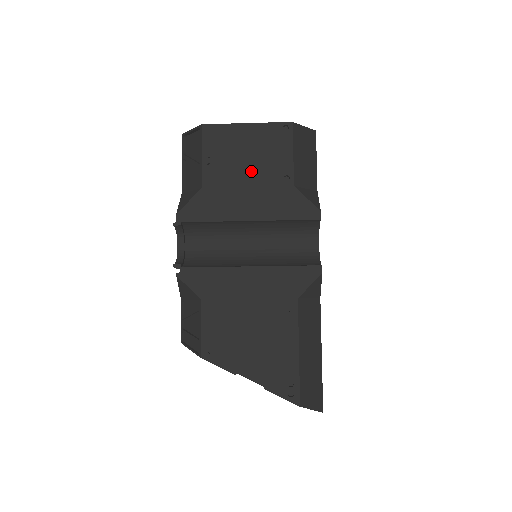
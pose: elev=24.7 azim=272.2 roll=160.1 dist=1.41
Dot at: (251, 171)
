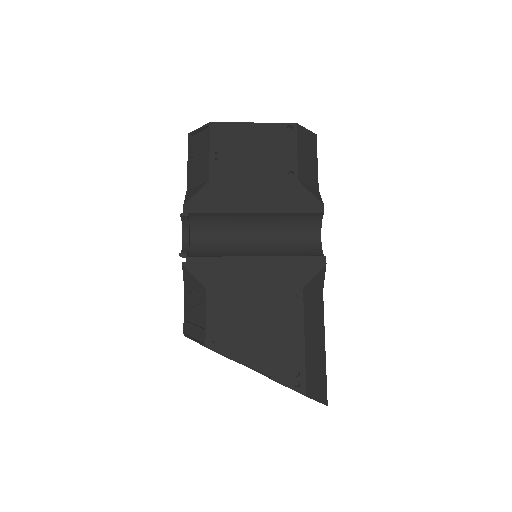
Dot at: (257, 166)
